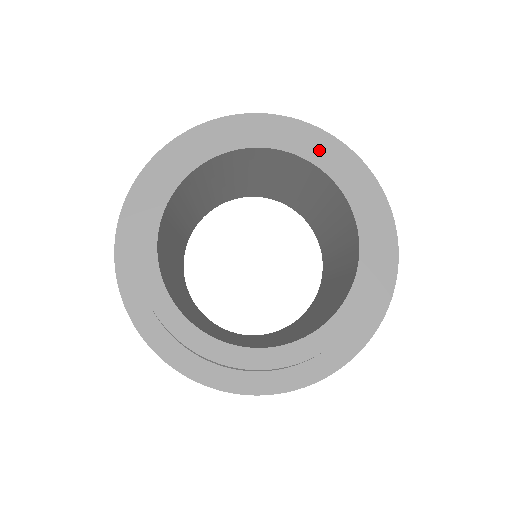
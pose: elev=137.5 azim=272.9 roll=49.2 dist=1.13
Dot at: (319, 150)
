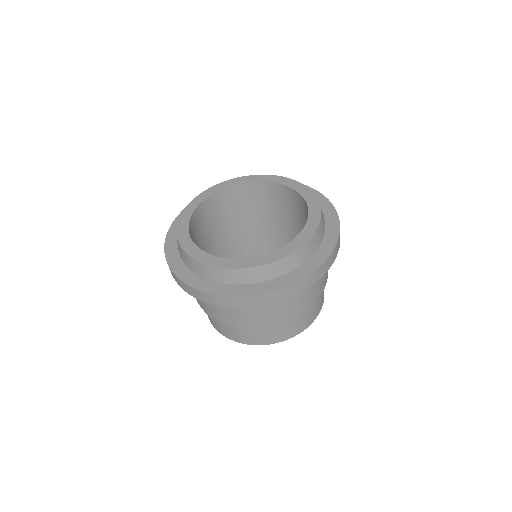
Dot at: (293, 182)
